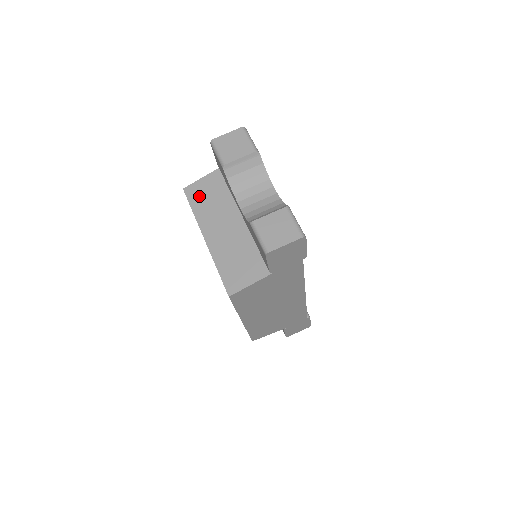
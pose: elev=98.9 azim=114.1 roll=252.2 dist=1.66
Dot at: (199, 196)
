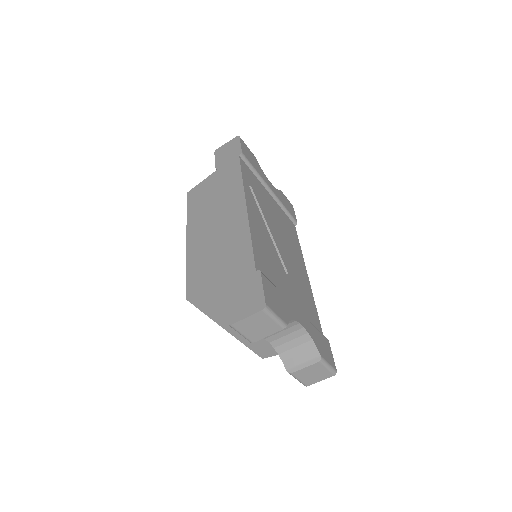
Dot at: (209, 306)
